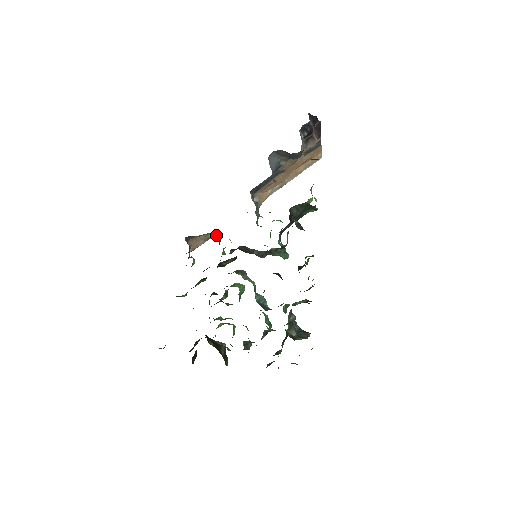
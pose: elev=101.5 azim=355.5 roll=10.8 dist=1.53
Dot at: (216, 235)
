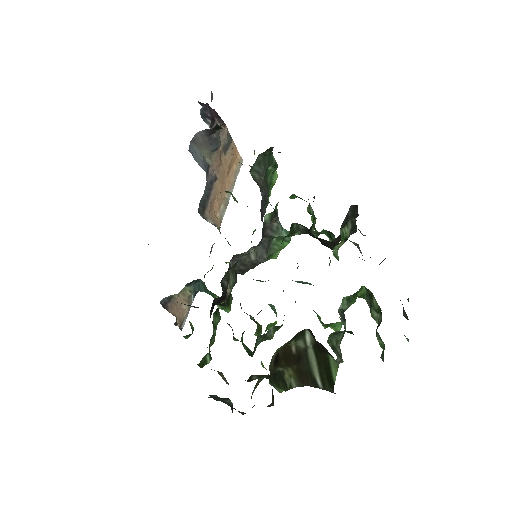
Dot at: (195, 289)
